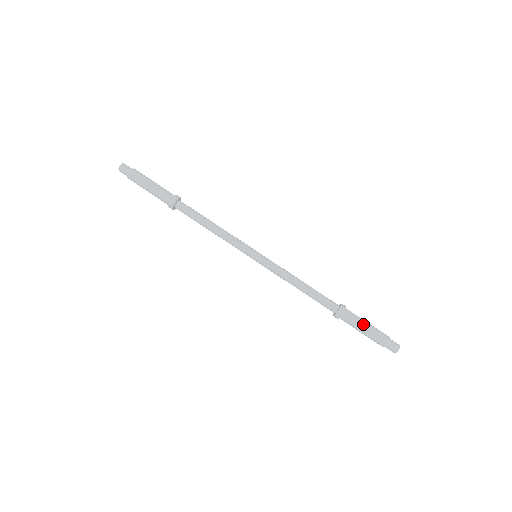
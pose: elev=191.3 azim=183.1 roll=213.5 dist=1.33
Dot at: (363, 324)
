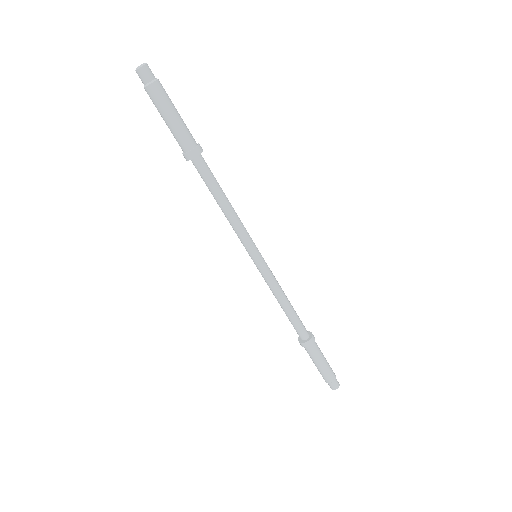
Dot at: (319, 361)
